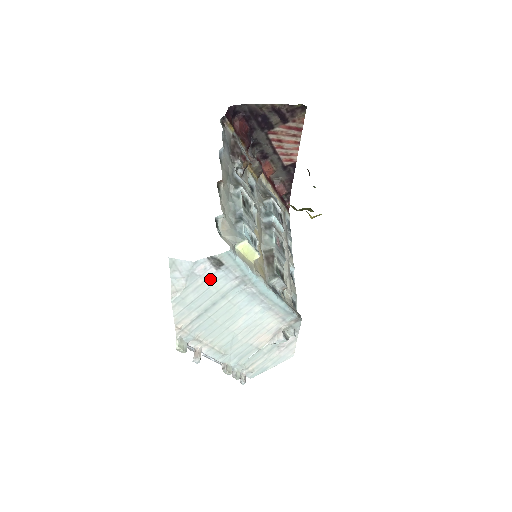
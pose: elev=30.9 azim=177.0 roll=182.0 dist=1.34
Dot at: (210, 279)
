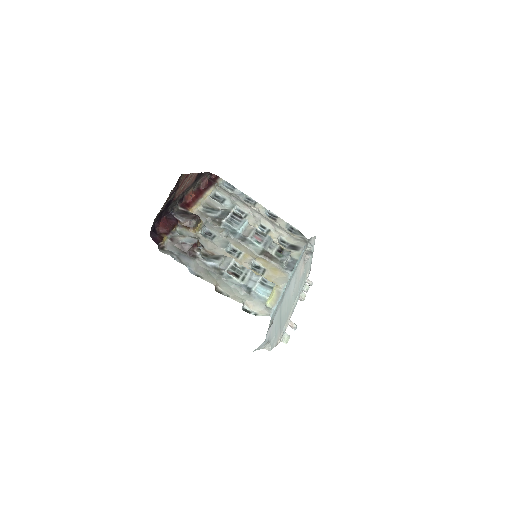
Dot at: (273, 325)
